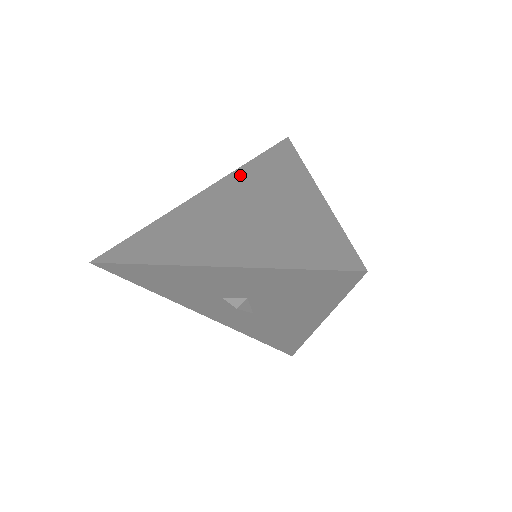
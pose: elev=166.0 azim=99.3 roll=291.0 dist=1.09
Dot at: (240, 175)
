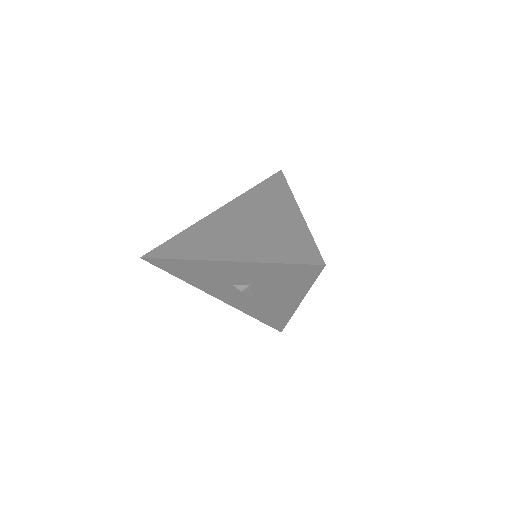
Dot at: (246, 198)
